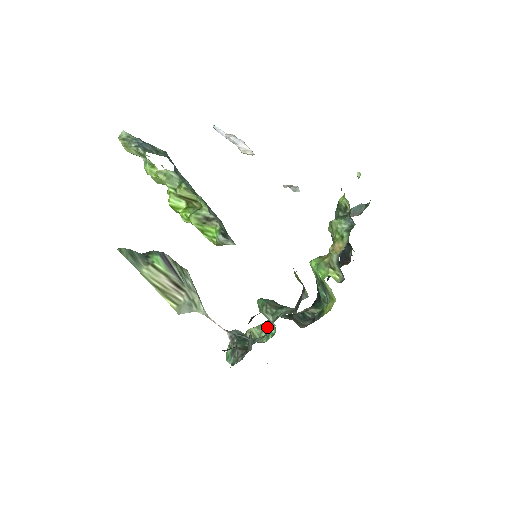
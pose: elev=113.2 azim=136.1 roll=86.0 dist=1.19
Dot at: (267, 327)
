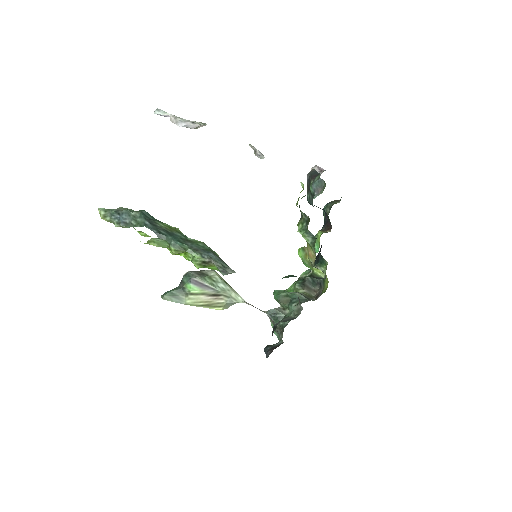
Dot at: occluded
